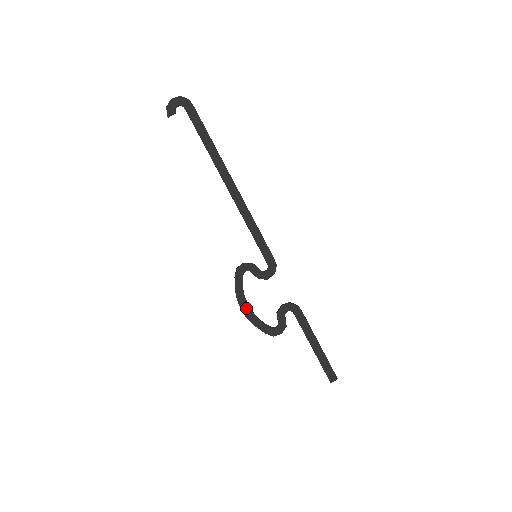
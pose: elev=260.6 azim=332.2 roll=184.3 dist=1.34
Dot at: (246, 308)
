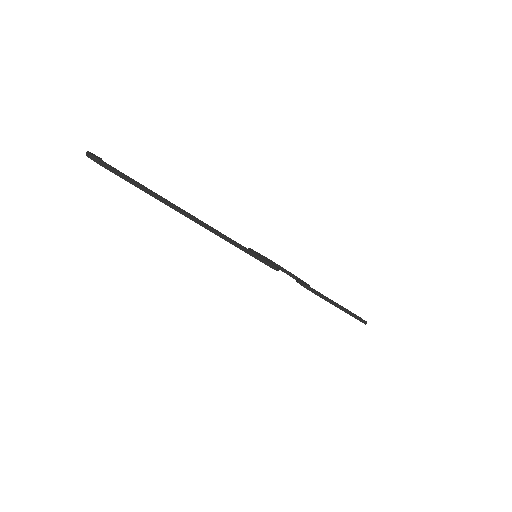
Dot at: occluded
